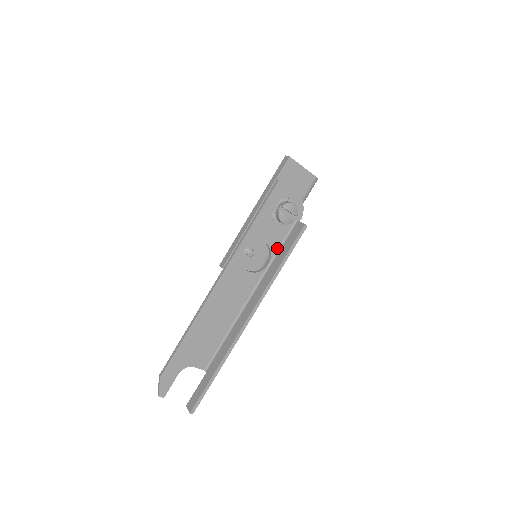
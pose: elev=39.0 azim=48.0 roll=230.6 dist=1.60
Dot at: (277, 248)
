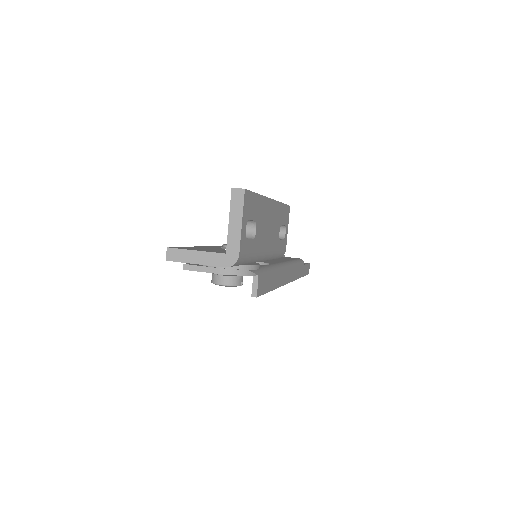
Dot at: occluded
